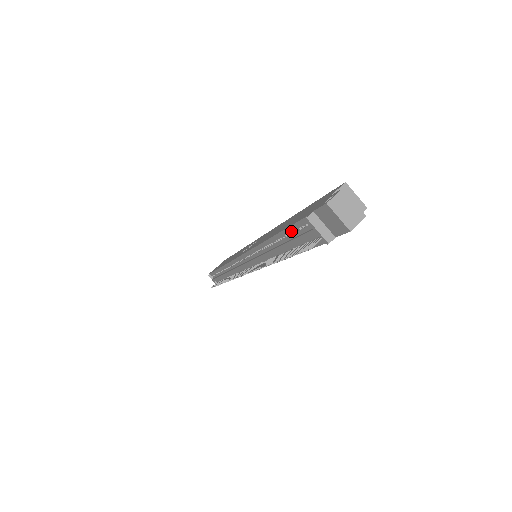
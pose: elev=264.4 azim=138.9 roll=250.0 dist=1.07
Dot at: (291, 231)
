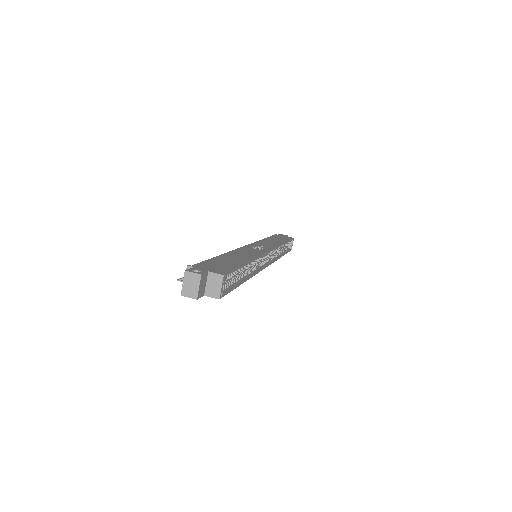
Dot at: occluded
